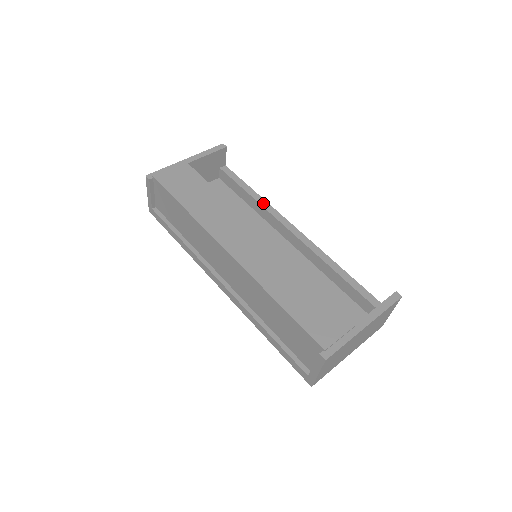
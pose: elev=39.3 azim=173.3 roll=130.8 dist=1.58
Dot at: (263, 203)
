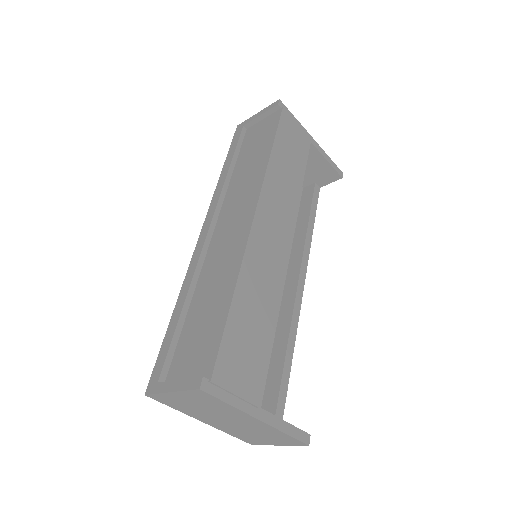
Dot at: (308, 241)
